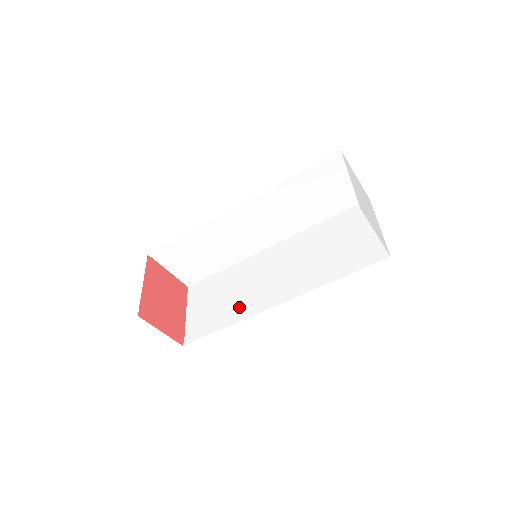
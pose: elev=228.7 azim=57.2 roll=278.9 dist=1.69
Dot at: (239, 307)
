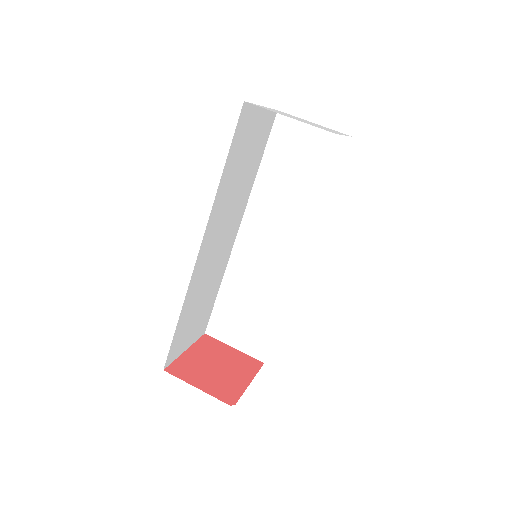
Dot at: occluded
